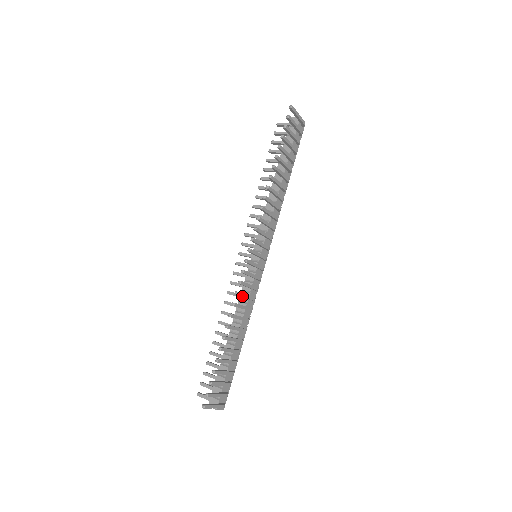
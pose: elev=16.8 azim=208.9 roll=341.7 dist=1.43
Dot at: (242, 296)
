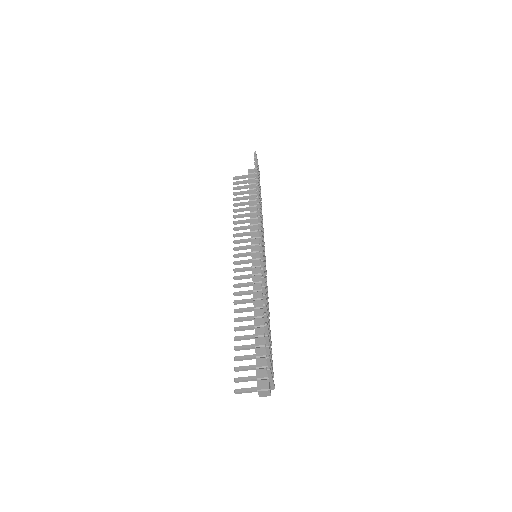
Dot at: (264, 275)
